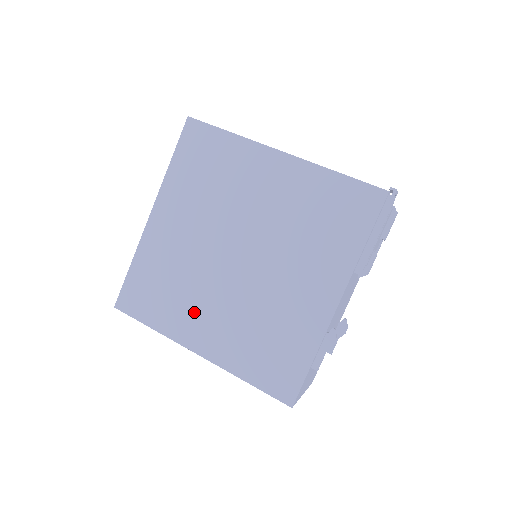
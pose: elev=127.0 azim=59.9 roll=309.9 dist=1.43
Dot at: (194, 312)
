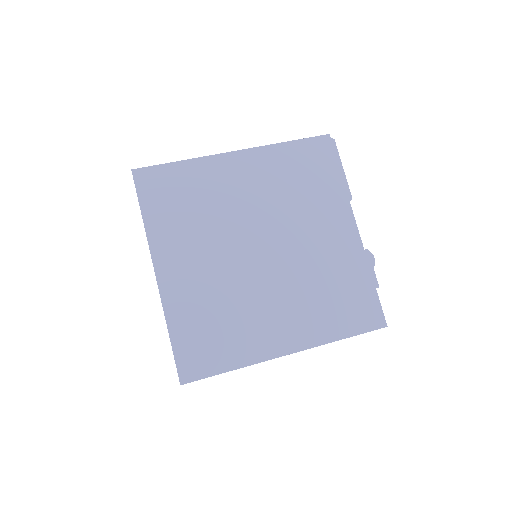
Dot at: (260, 322)
